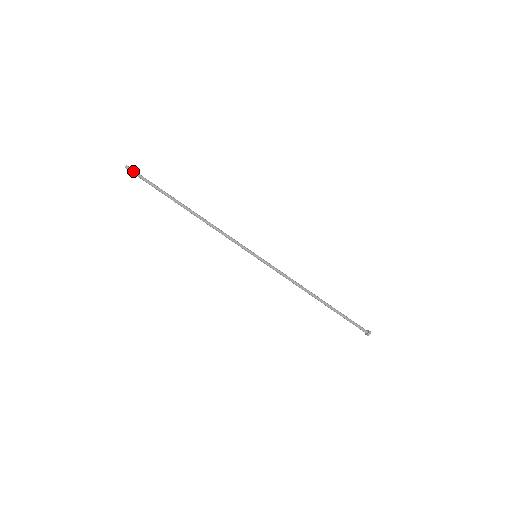
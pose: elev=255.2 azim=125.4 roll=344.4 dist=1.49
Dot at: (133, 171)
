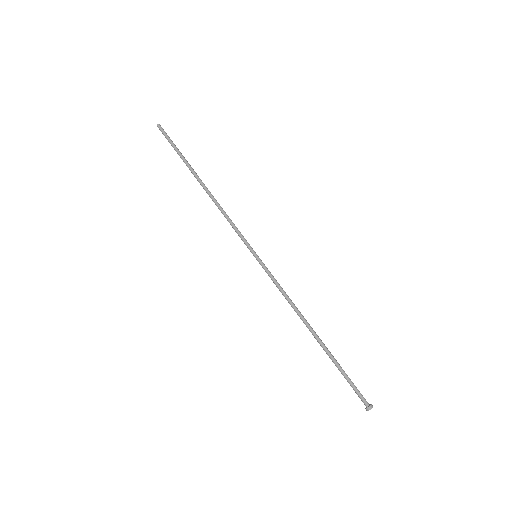
Dot at: occluded
